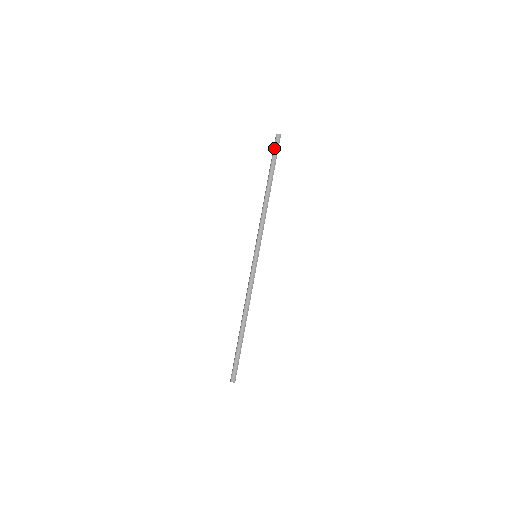
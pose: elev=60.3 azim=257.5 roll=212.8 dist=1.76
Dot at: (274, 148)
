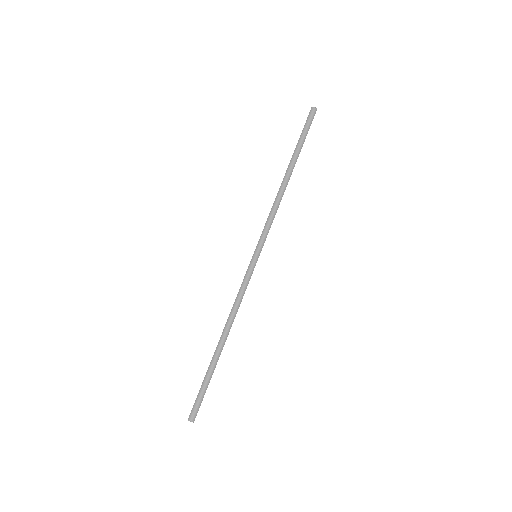
Dot at: (305, 123)
